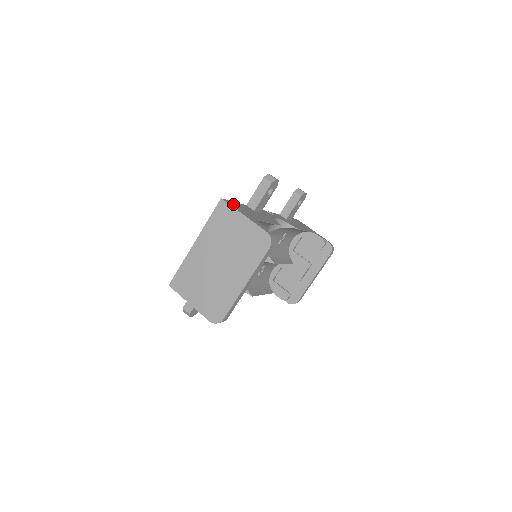
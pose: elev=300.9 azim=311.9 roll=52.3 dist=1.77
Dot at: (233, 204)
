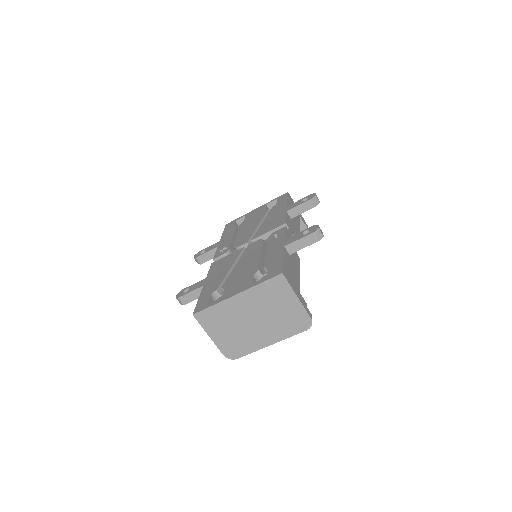
Dot at: (287, 273)
